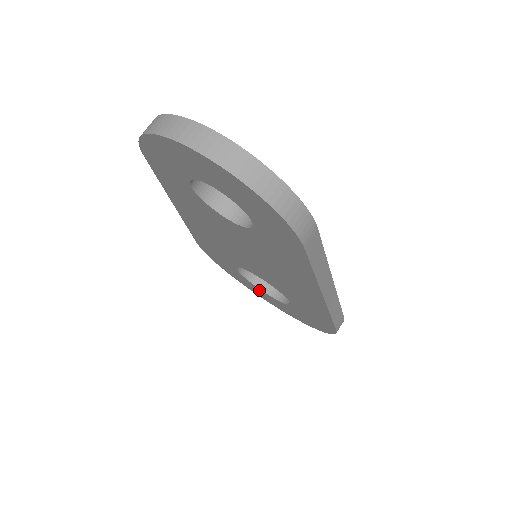
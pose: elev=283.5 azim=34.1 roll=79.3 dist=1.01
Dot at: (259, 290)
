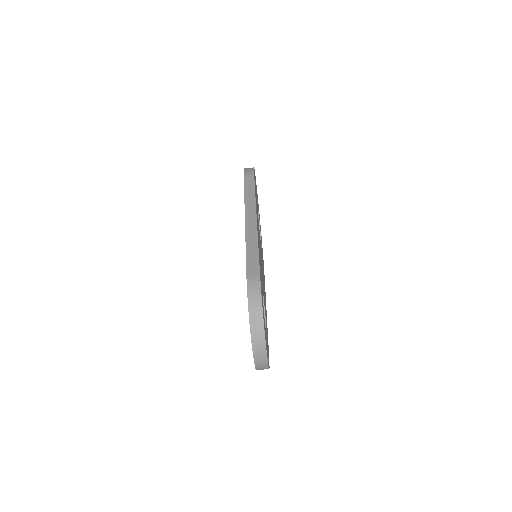
Dot at: occluded
